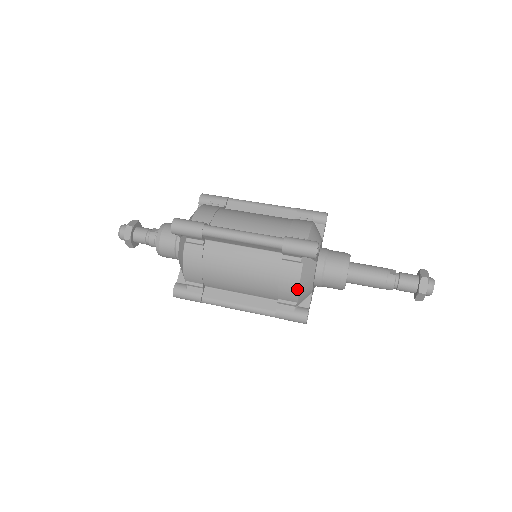
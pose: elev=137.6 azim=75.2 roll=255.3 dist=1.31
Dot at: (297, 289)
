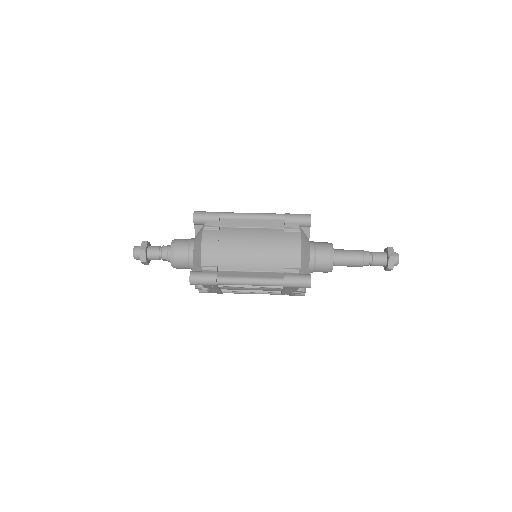
Dot at: (300, 251)
